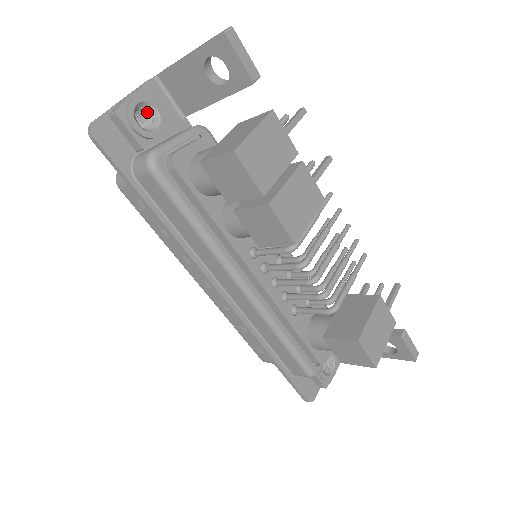
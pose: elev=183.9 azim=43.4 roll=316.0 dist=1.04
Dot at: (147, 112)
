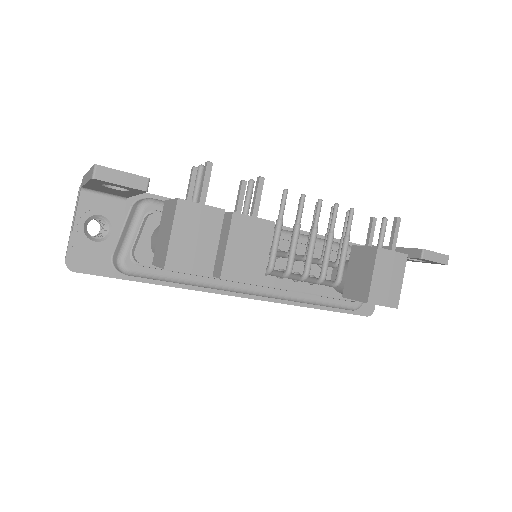
Dot at: (96, 218)
